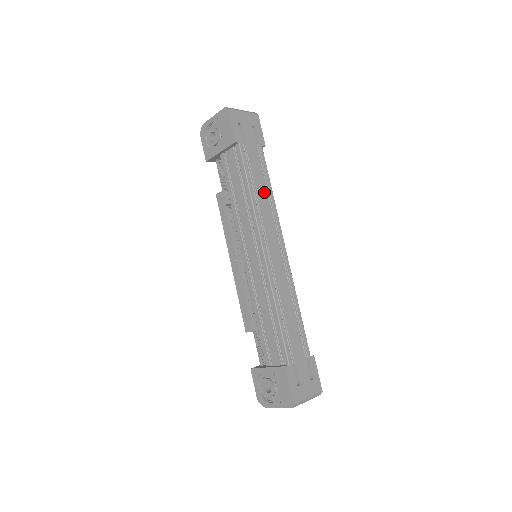
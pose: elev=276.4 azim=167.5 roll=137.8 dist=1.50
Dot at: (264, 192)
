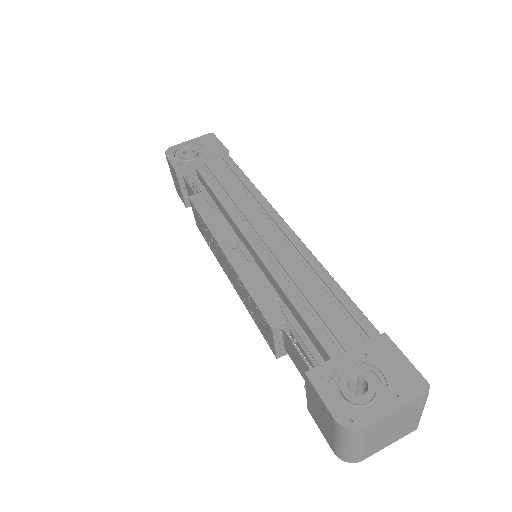
Dot at: occluded
